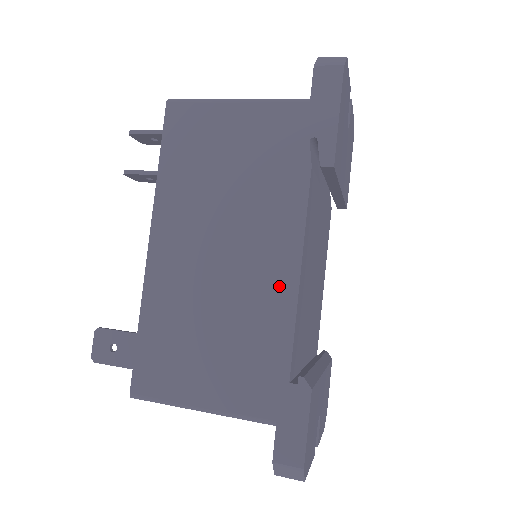
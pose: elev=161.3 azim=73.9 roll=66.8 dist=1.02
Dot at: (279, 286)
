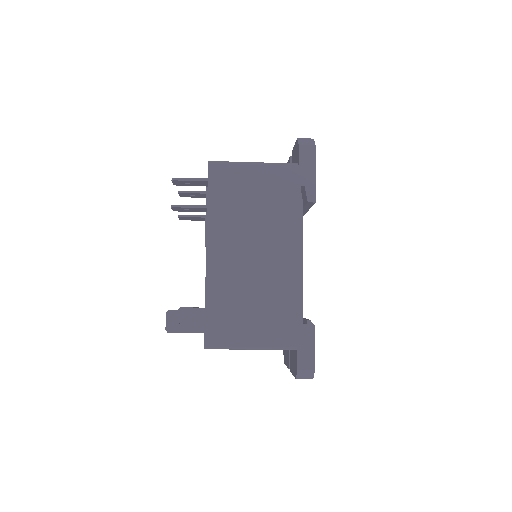
Dot at: (291, 271)
